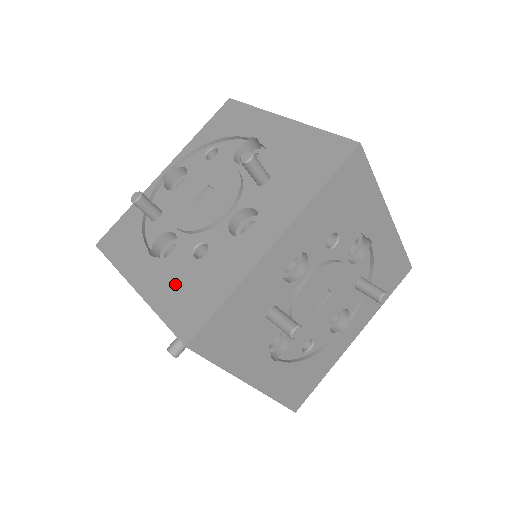
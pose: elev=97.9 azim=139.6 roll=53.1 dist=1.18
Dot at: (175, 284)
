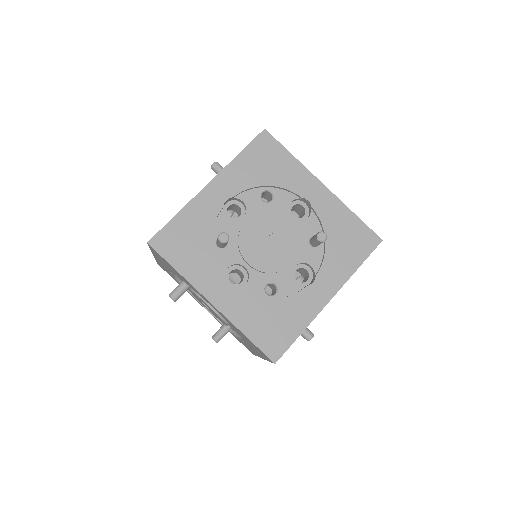
Dot at: occluded
